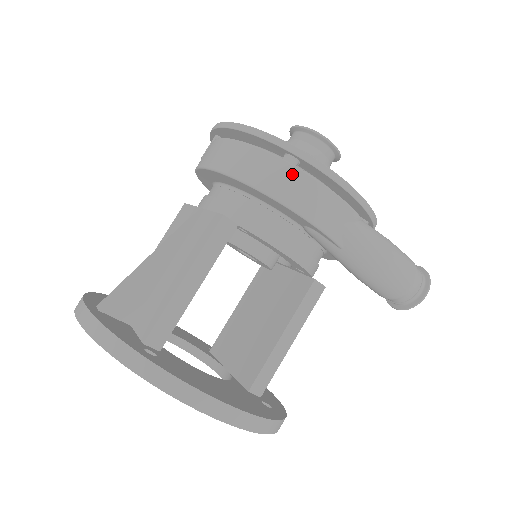
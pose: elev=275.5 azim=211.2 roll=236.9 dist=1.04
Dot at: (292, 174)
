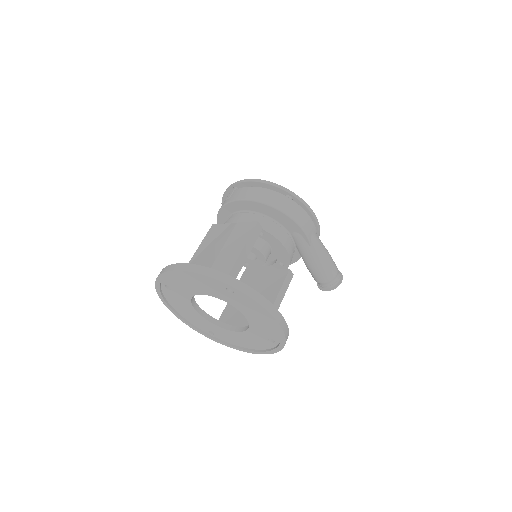
Dot at: (292, 204)
